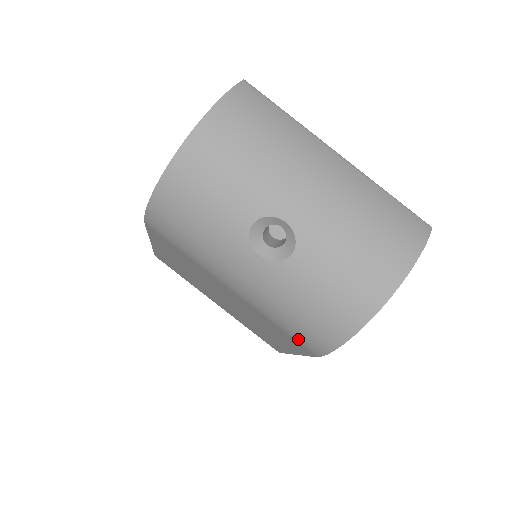
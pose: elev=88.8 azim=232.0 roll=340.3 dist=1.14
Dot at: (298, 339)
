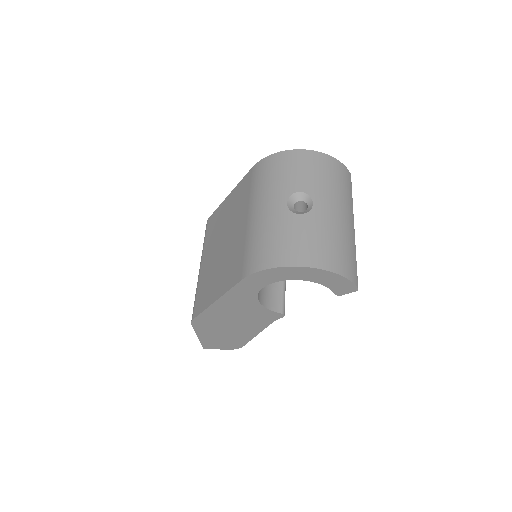
Dot at: (248, 260)
